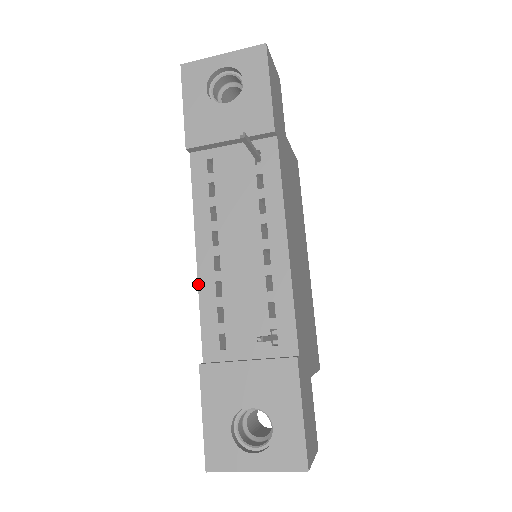
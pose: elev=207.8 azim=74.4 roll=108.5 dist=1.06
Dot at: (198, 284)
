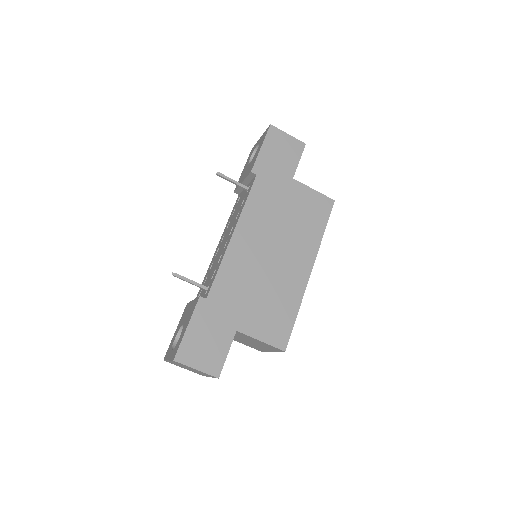
Dot at: (210, 264)
